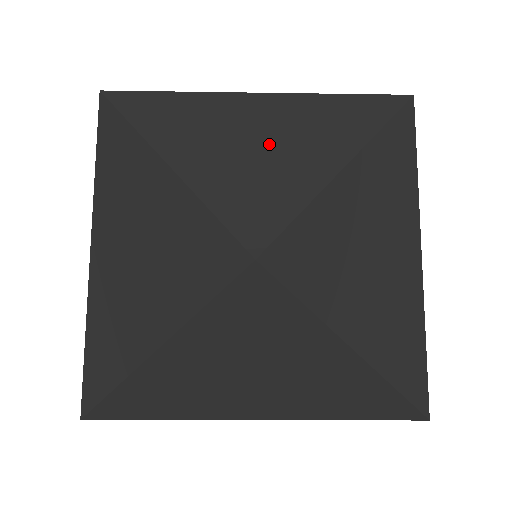
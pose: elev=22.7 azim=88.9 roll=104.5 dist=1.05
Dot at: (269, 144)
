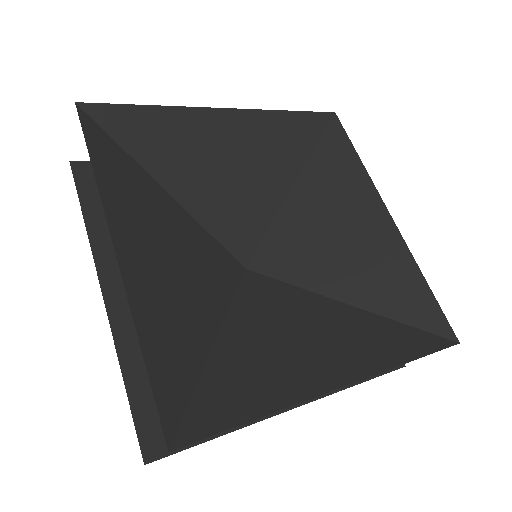
Dot at: (241, 154)
